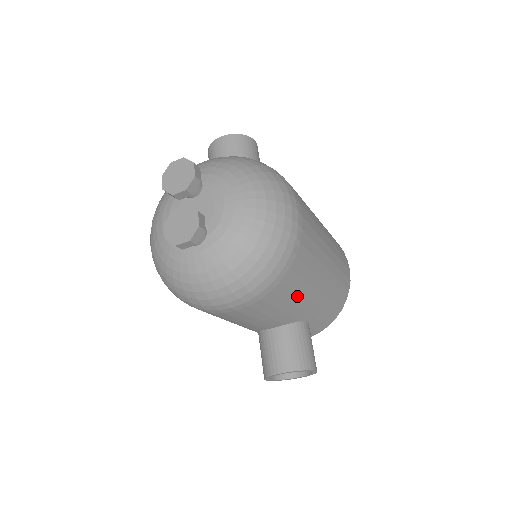
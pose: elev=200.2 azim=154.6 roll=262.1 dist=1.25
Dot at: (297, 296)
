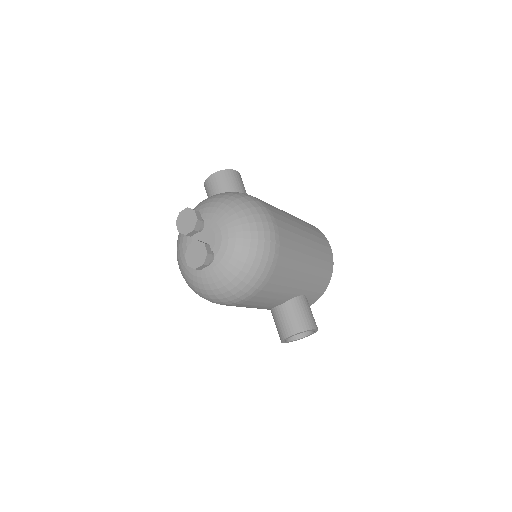
Dot at: (288, 280)
